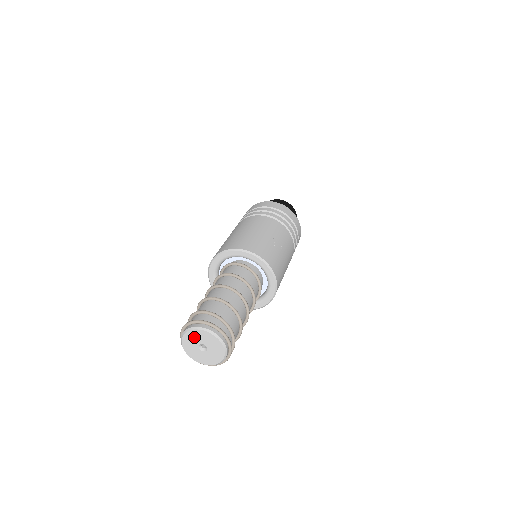
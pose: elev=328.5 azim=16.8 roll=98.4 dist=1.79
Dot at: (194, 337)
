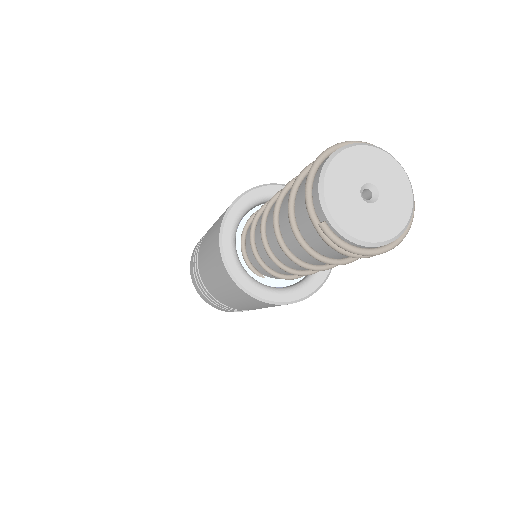
Dot at: (371, 163)
